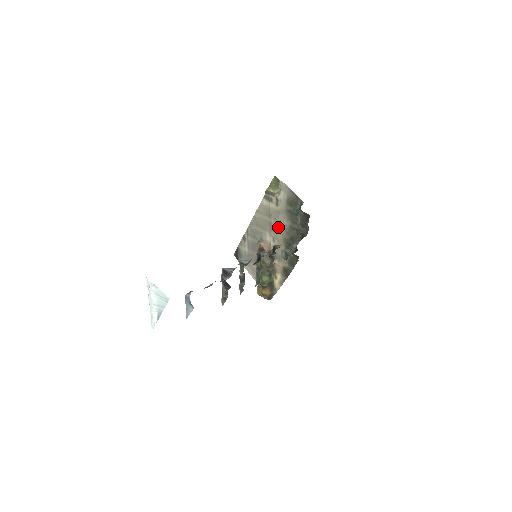
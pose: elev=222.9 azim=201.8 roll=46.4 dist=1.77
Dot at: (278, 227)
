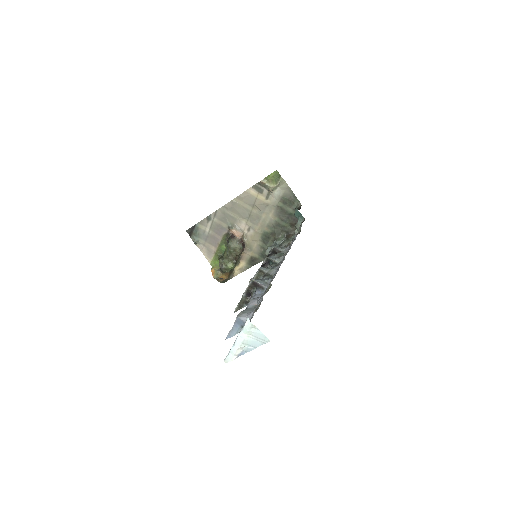
Dot at: (260, 219)
